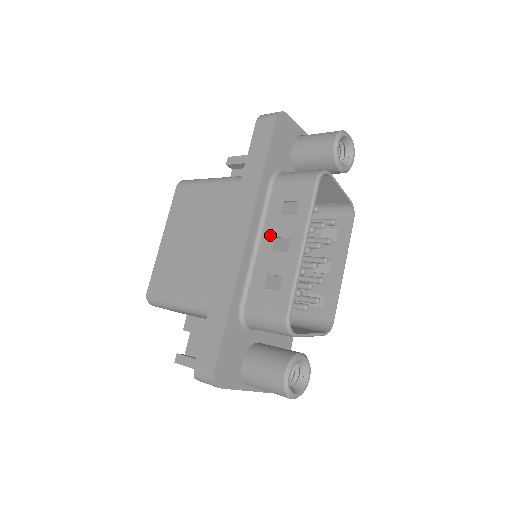
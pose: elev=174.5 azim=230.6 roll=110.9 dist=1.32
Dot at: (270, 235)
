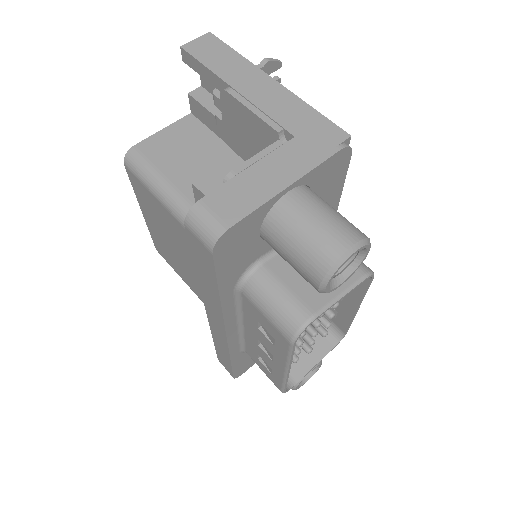
Dot at: (252, 332)
